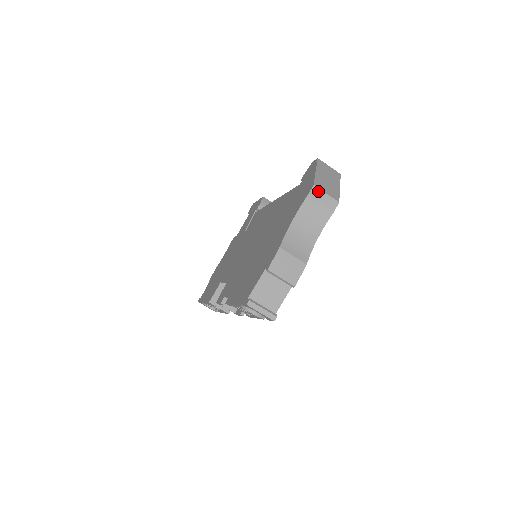
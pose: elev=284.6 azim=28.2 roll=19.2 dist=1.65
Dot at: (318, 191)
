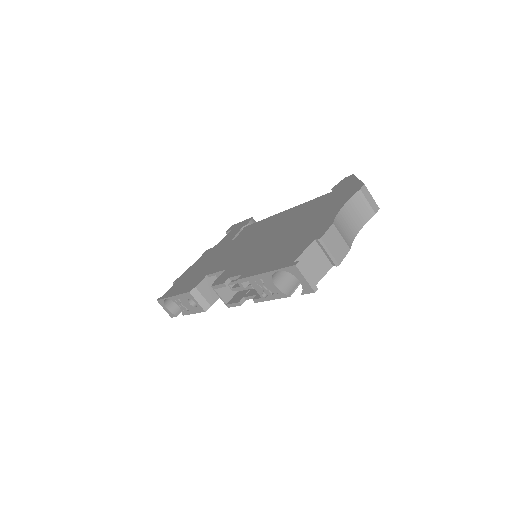
Dot at: (367, 191)
